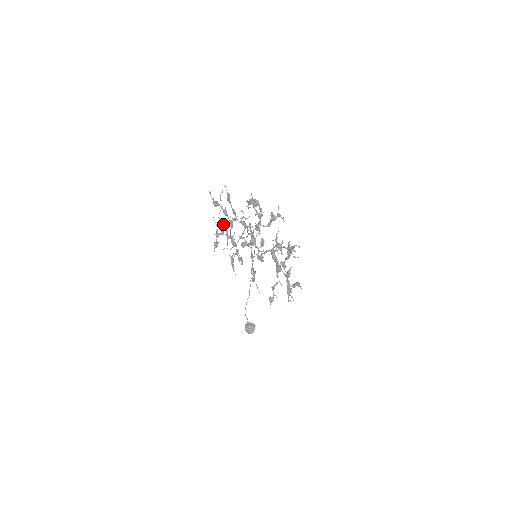
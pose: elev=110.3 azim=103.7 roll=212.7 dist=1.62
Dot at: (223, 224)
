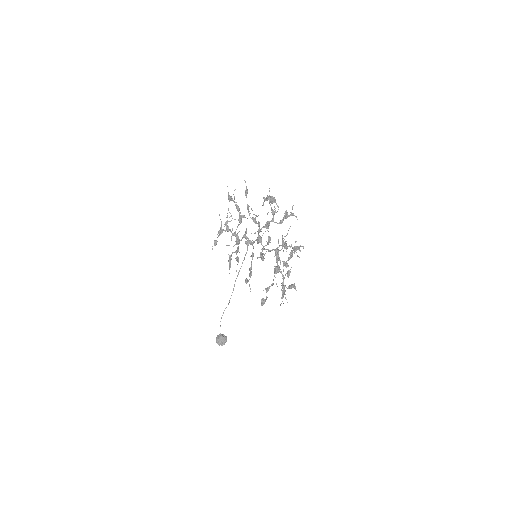
Dot at: (229, 221)
